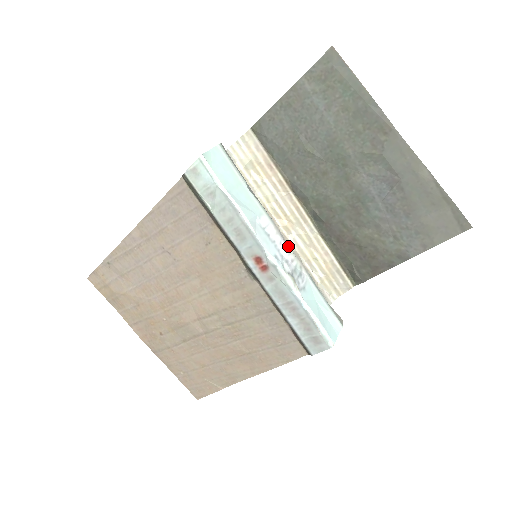
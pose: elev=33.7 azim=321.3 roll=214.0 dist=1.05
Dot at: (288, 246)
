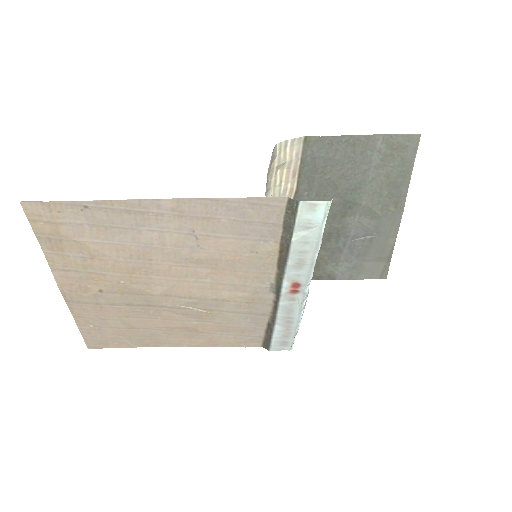
Dot at: occluded
